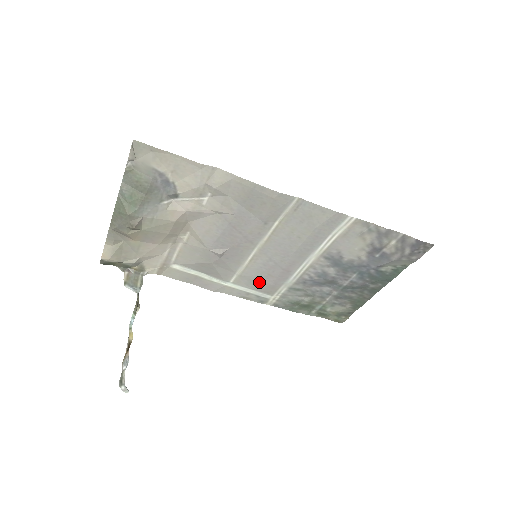
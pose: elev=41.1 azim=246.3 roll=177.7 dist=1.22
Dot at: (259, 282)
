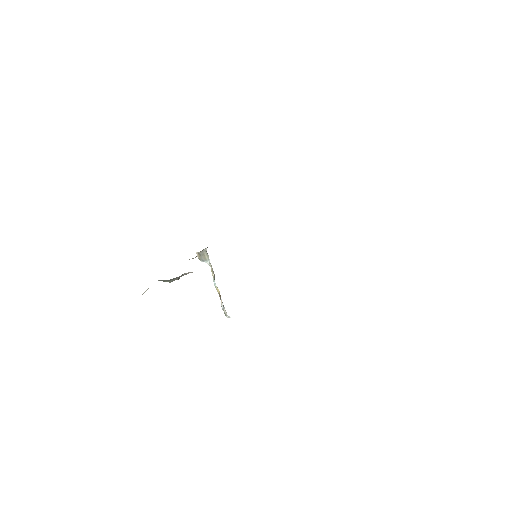
Dot at: occluded
